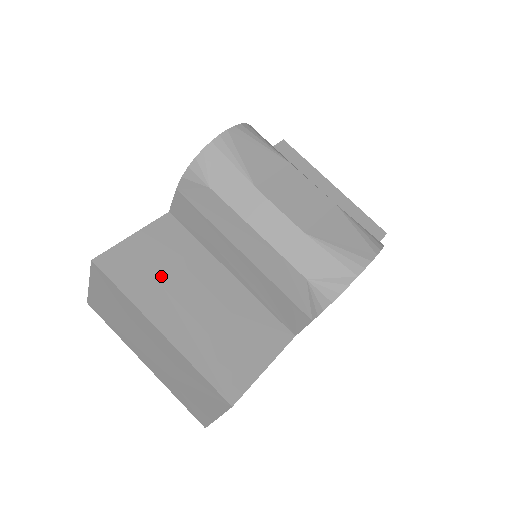
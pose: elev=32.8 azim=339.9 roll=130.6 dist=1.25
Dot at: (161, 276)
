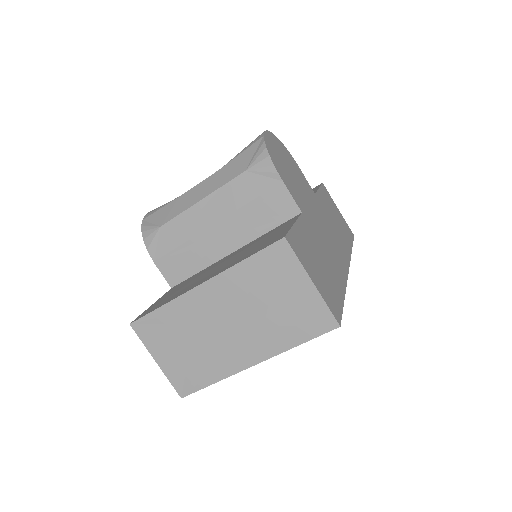
Dot at: (184, 287)
